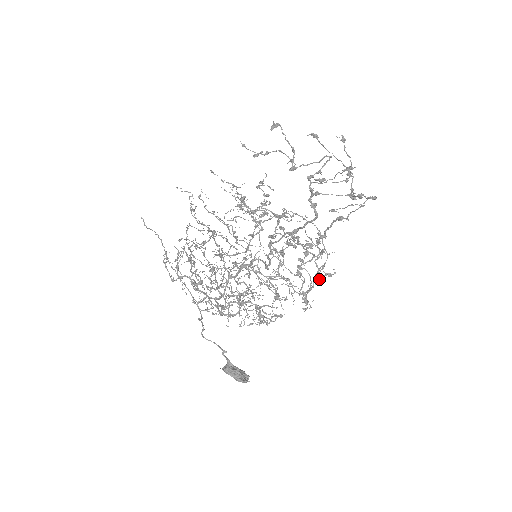
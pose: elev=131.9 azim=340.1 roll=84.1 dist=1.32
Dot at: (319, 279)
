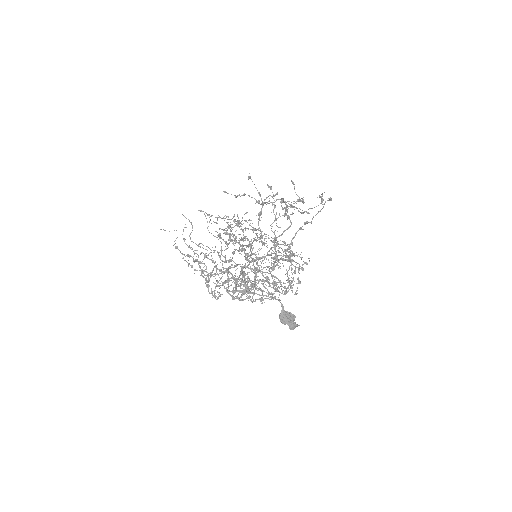
Dot at: occluded
